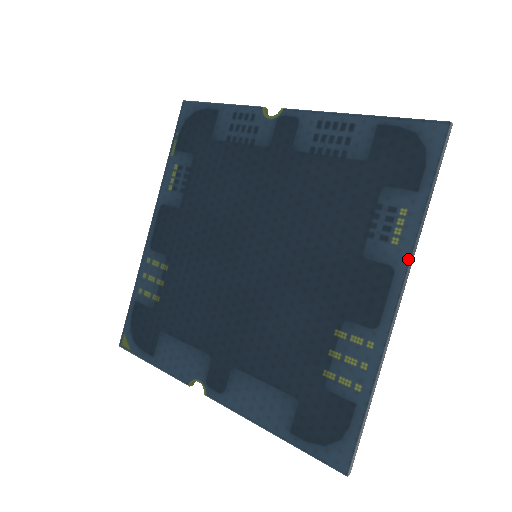
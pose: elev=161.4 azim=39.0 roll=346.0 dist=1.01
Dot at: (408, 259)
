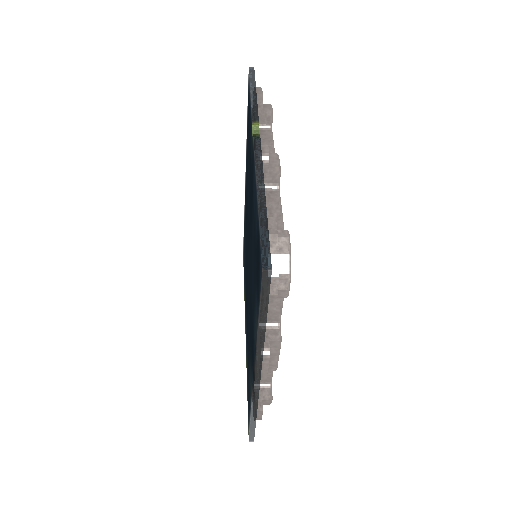
Dot at: (255, 356)
